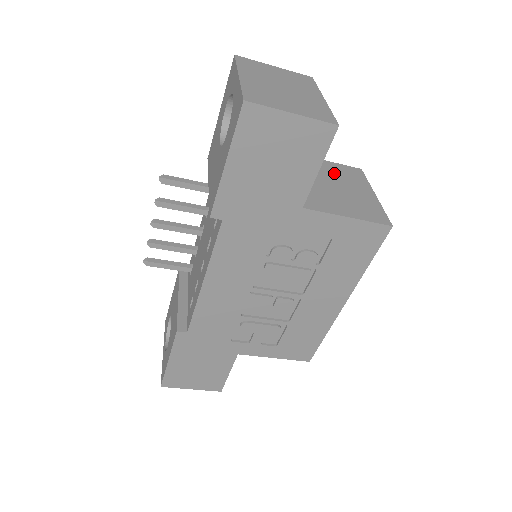
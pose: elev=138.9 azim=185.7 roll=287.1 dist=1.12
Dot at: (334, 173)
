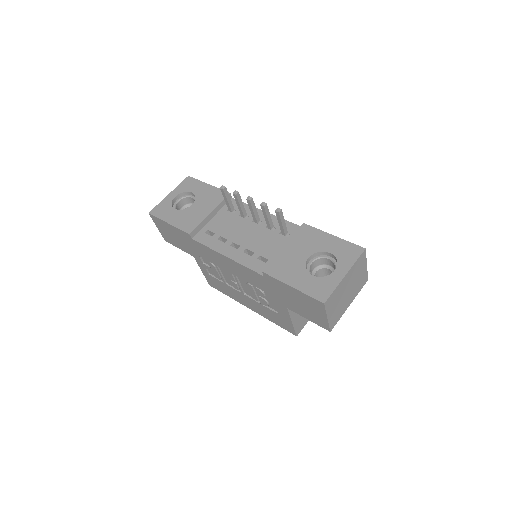
Dot at: occluded
